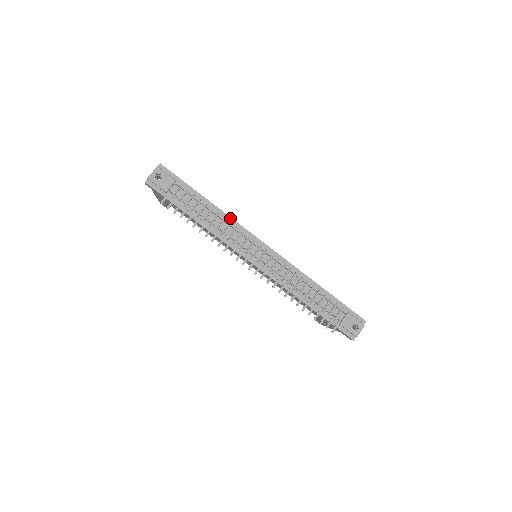
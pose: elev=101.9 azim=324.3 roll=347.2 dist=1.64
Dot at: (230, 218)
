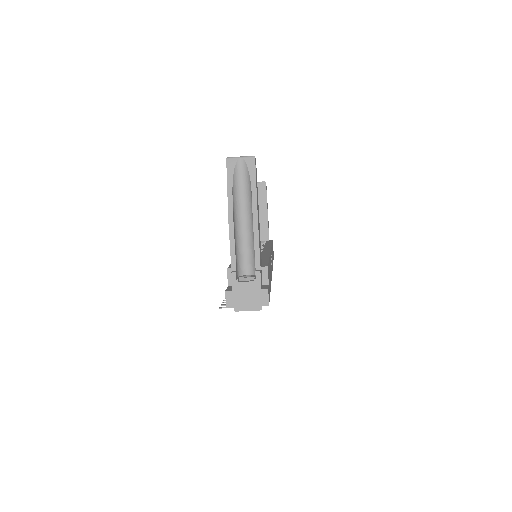
Dot at: occluded
